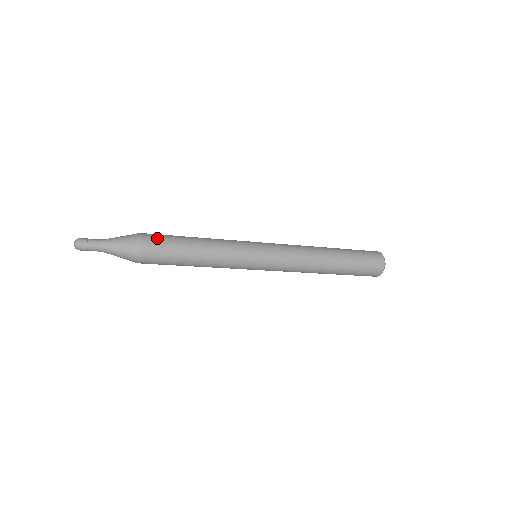
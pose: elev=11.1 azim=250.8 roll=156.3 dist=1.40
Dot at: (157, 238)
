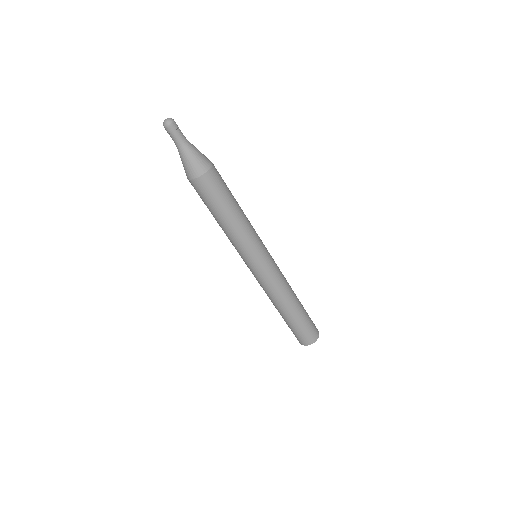
Dot at: occluded
